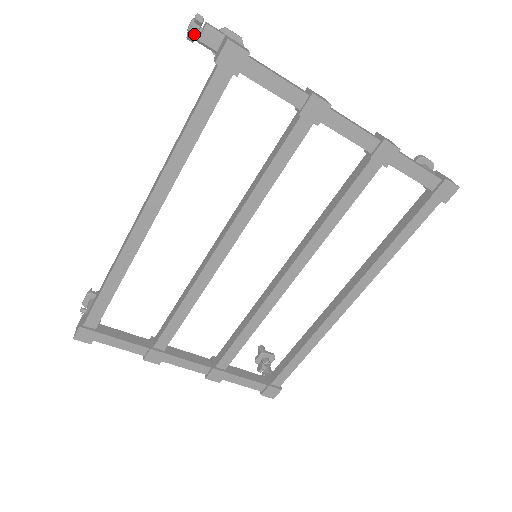
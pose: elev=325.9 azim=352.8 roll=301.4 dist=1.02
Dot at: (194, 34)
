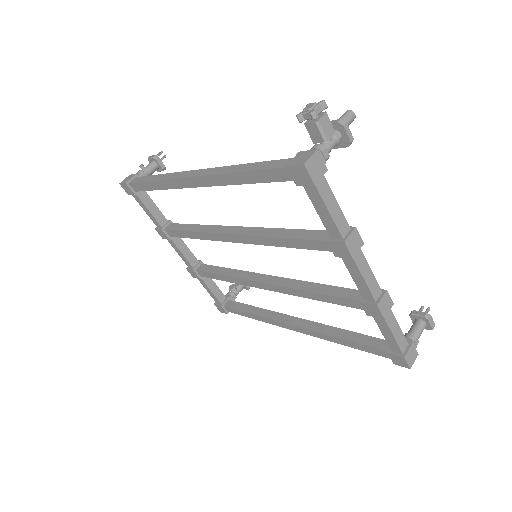
Dot at: (304, 118)
